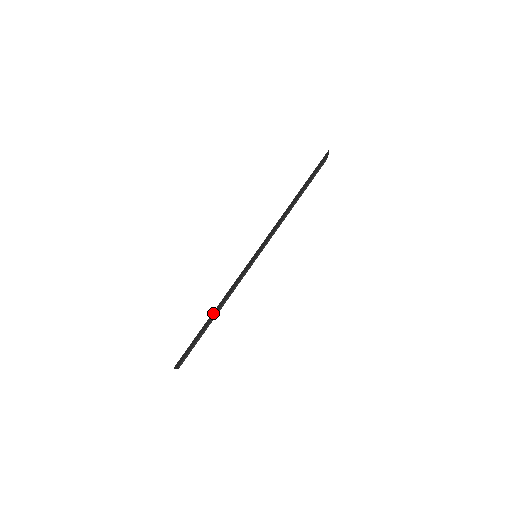
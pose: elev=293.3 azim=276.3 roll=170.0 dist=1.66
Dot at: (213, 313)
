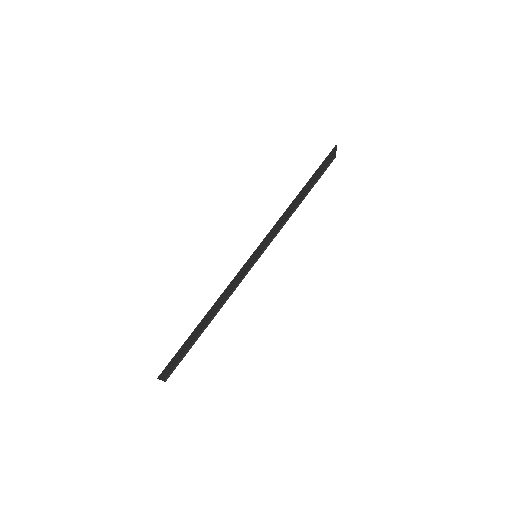
Dot at: (206, 317)
